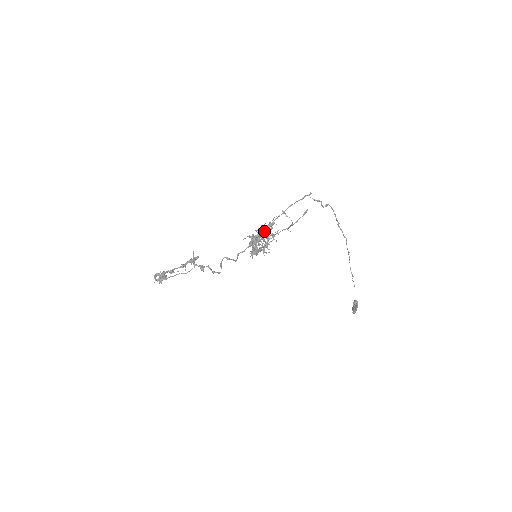
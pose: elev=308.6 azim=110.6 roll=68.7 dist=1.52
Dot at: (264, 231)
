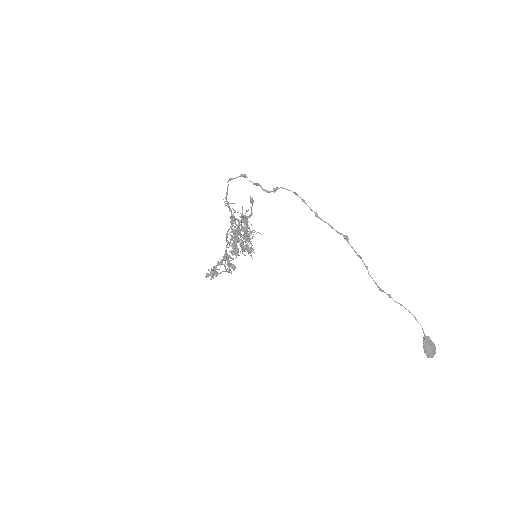
Dot at: occluded
